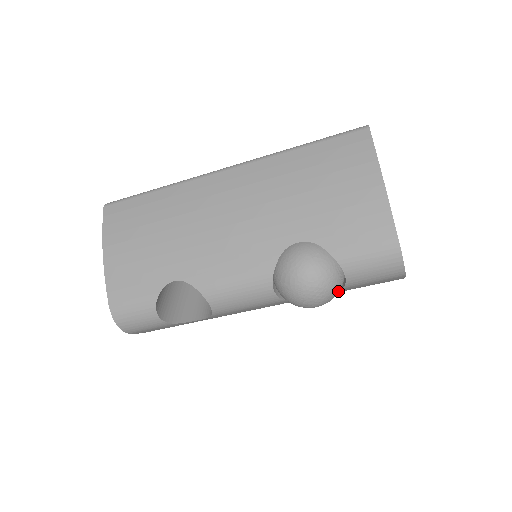
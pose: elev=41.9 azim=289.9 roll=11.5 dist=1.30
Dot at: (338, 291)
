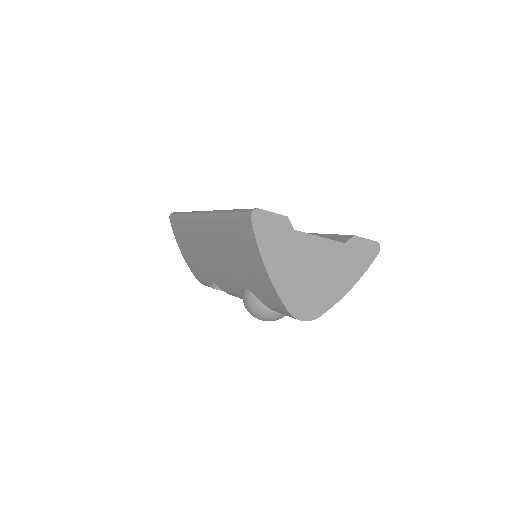
Dot at: occluded
